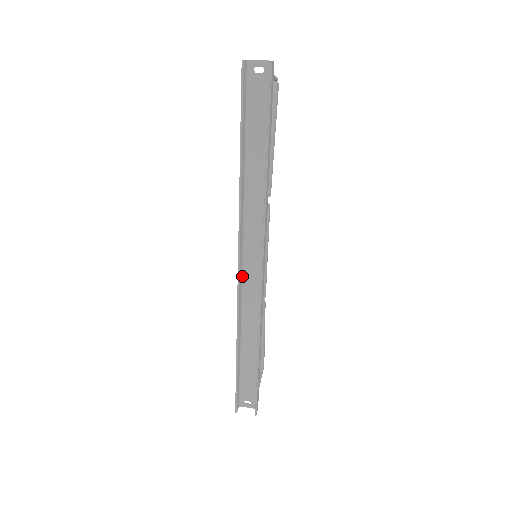
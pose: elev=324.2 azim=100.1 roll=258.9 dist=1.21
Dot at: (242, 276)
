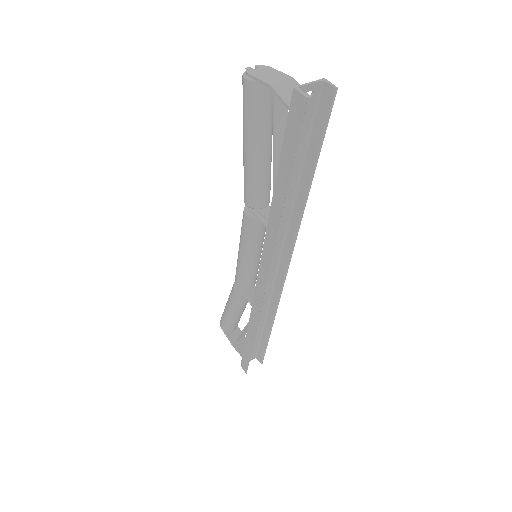
Dot at: (259, 285)
